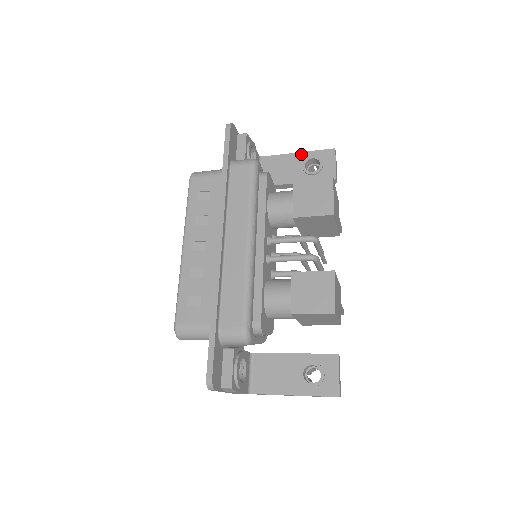
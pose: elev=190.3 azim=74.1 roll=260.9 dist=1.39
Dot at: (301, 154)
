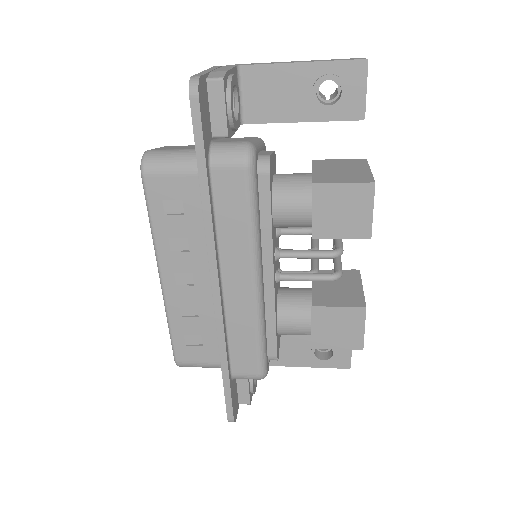
Dot at: (309, 66)
